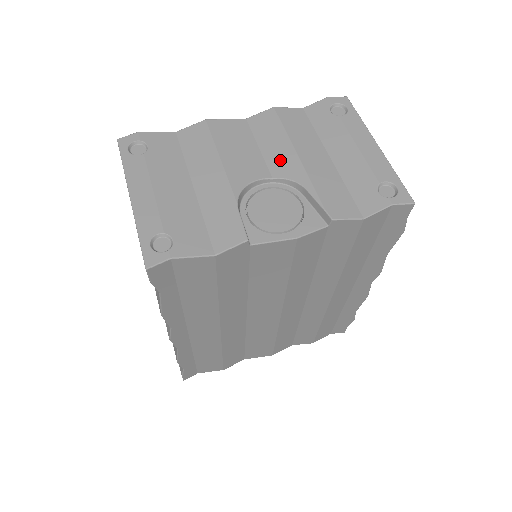
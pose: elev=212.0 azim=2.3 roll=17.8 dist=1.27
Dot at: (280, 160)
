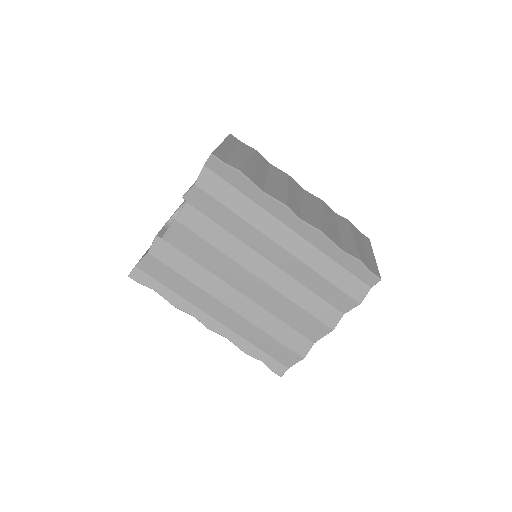
Dot at: occluded
